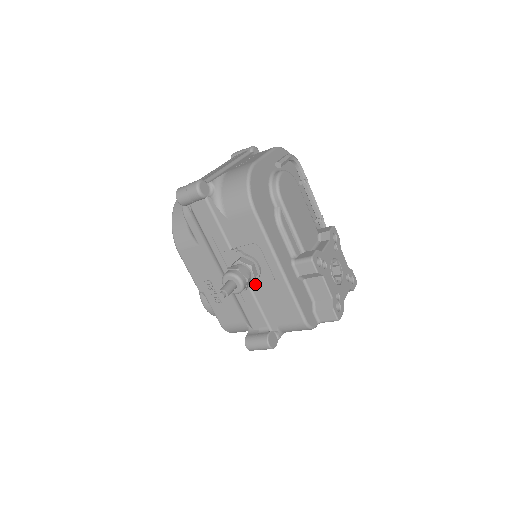
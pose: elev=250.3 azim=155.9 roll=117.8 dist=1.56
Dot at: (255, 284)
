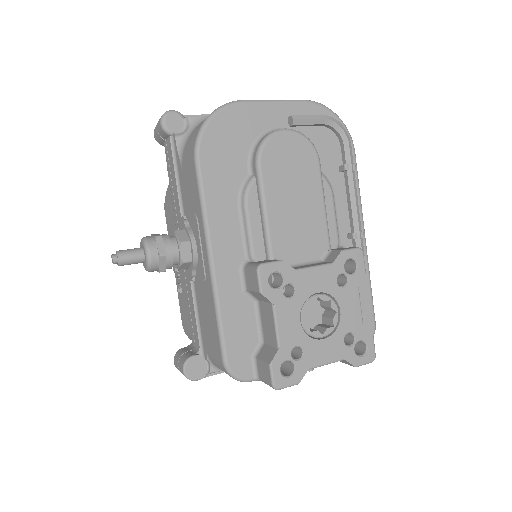
Dot at: (191, 275)
